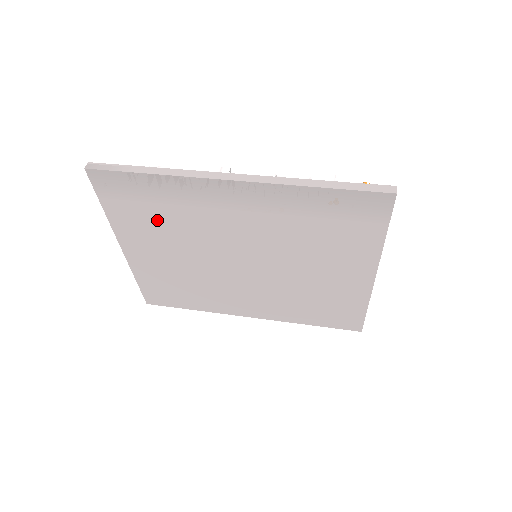
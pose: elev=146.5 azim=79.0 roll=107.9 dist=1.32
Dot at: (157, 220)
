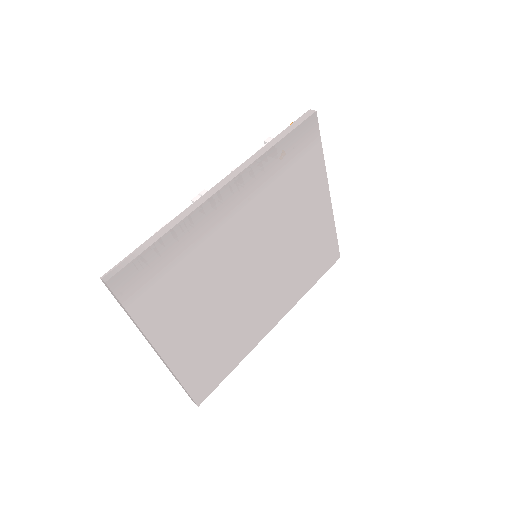
Dot at: (182, 285)
